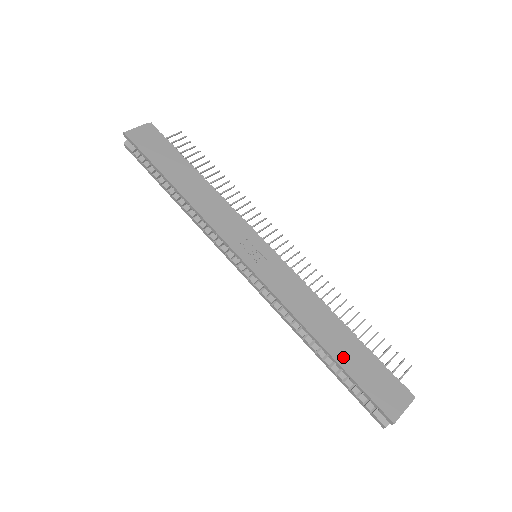
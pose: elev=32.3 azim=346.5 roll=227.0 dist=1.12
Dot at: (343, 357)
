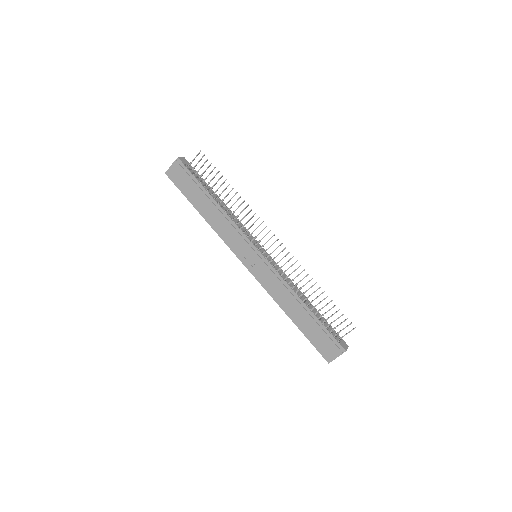
Dot at: (303, 326)
